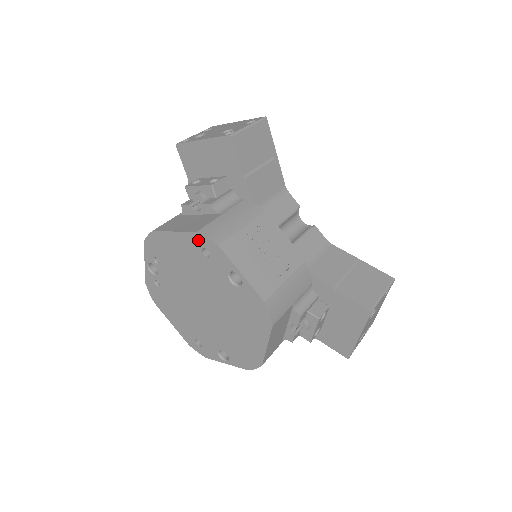
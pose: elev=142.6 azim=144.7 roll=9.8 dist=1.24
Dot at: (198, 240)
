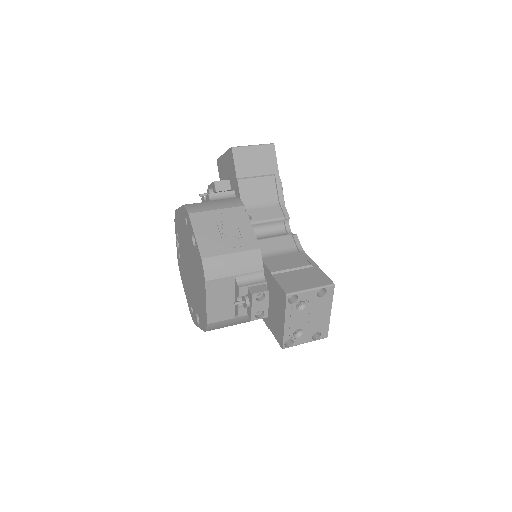
Dot at: (184, 211)
